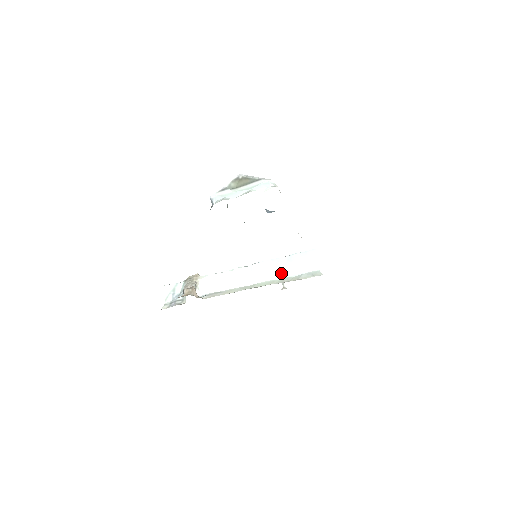
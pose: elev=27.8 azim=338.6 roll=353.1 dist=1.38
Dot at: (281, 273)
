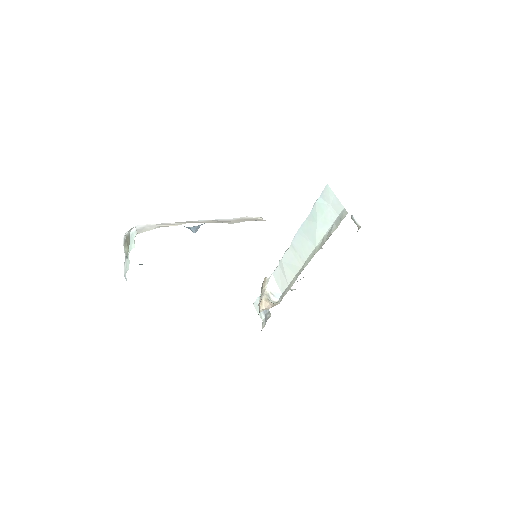
Dot at: (316, 236)
